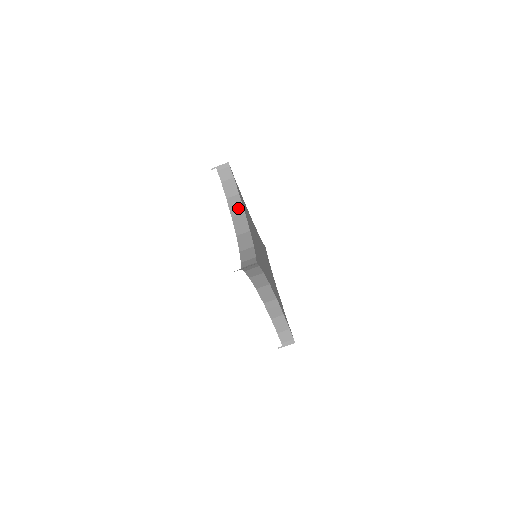
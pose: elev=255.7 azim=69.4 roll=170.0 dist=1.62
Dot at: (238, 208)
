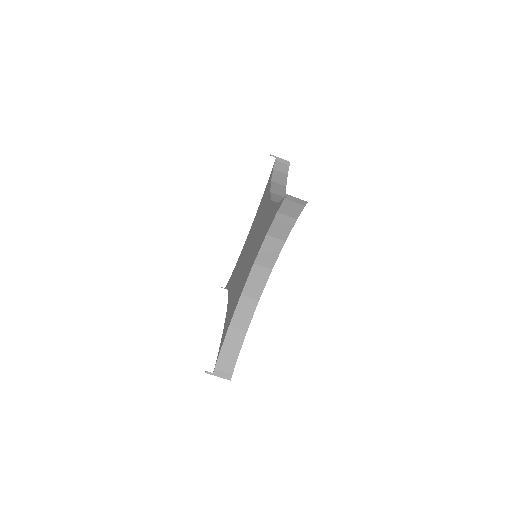
Dot at: (269, 259)
